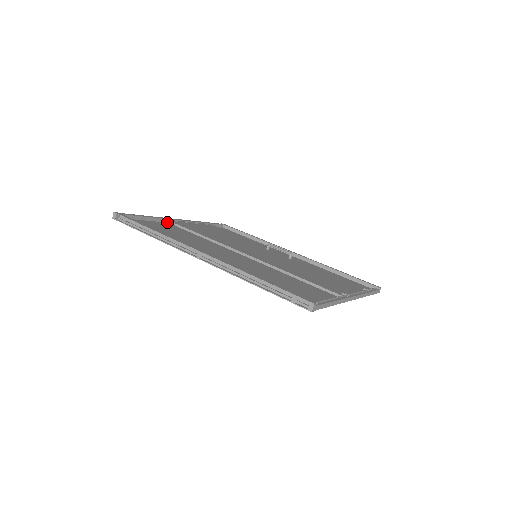
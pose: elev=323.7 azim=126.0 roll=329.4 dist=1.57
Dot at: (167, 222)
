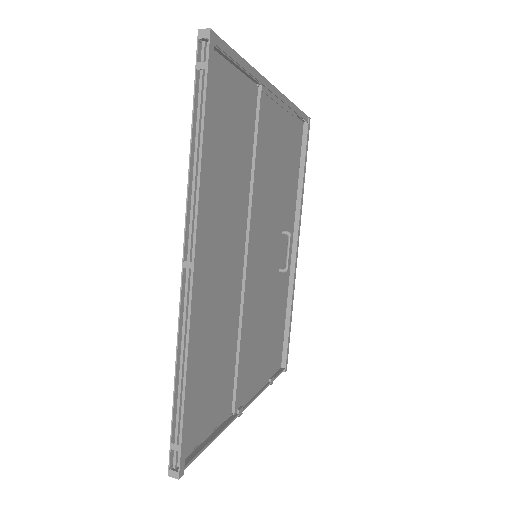
Dot at: (258, 84)
